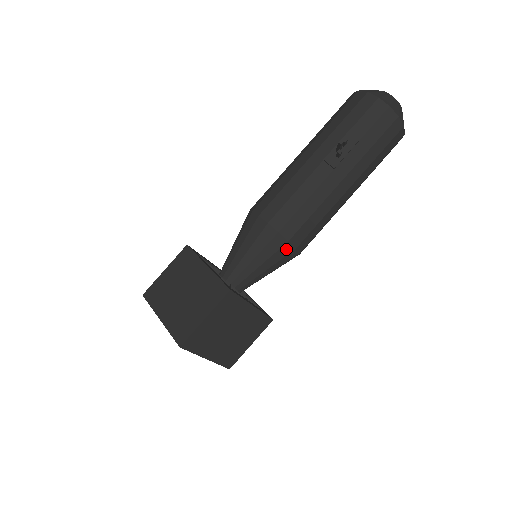
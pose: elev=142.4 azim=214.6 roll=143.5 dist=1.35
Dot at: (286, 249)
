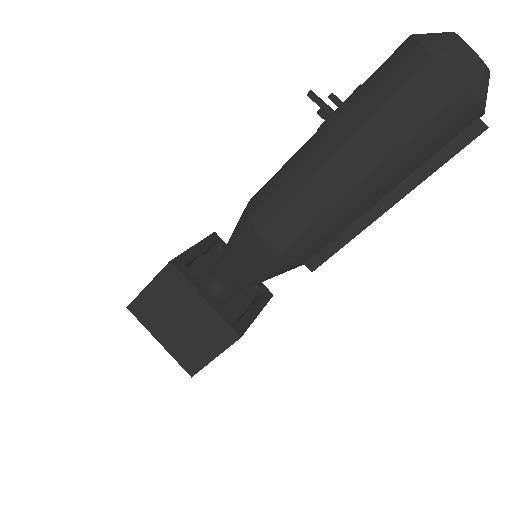
Dot at: (255, 241)
